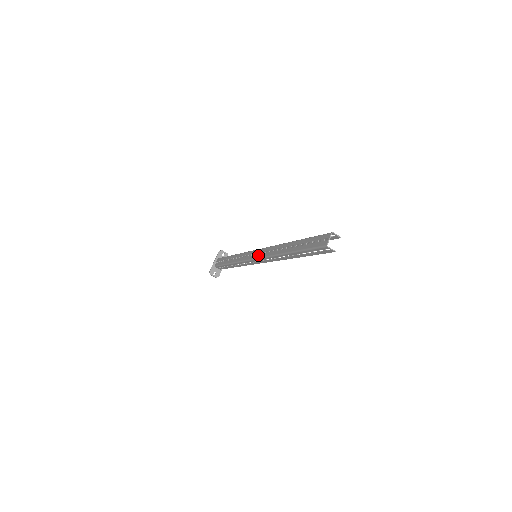
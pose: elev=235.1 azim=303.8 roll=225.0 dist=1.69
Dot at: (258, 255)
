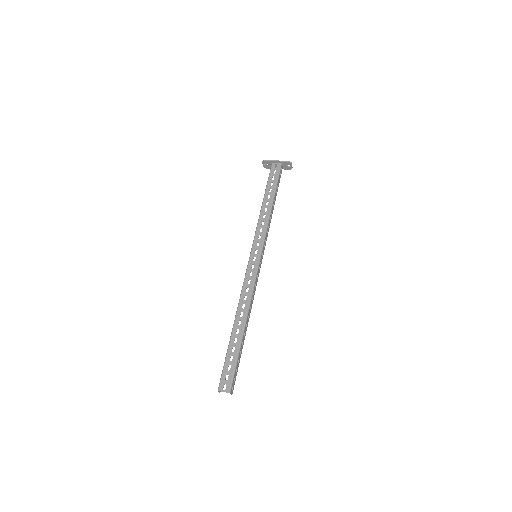
Dot at: (250, 267)
